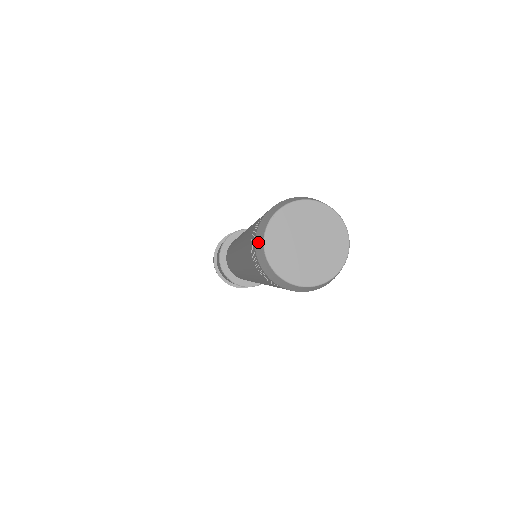
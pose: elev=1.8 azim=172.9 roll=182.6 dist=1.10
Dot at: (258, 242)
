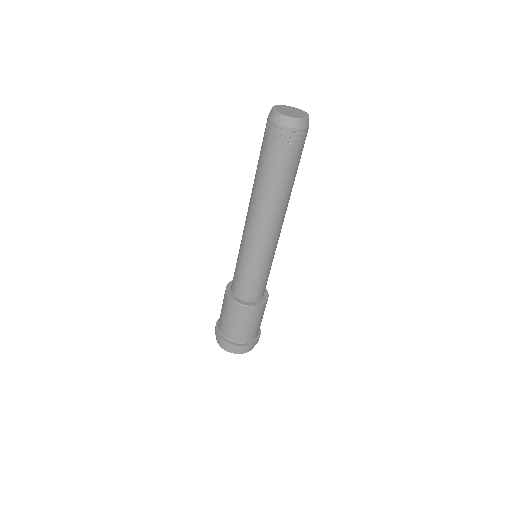
Dot at: (275, 118)
